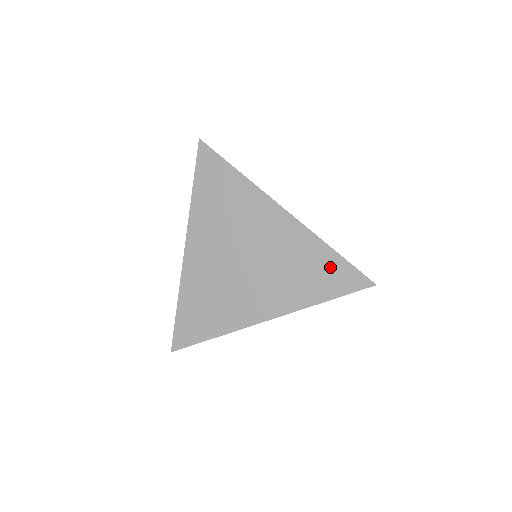
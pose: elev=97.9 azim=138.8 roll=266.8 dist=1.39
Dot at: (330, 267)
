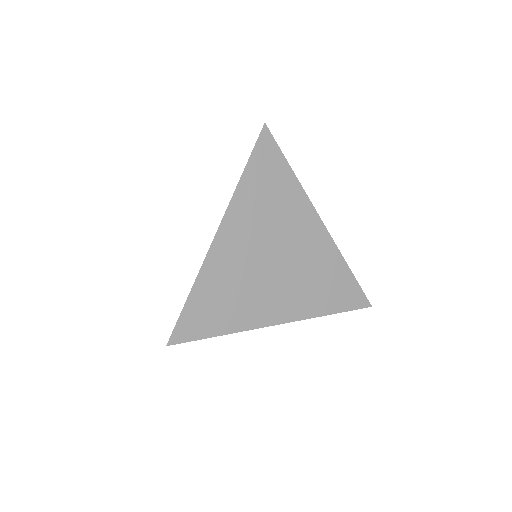
Dot at: (344, 284)
